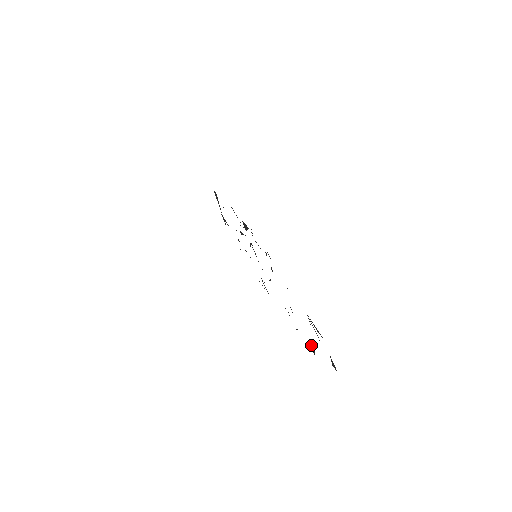
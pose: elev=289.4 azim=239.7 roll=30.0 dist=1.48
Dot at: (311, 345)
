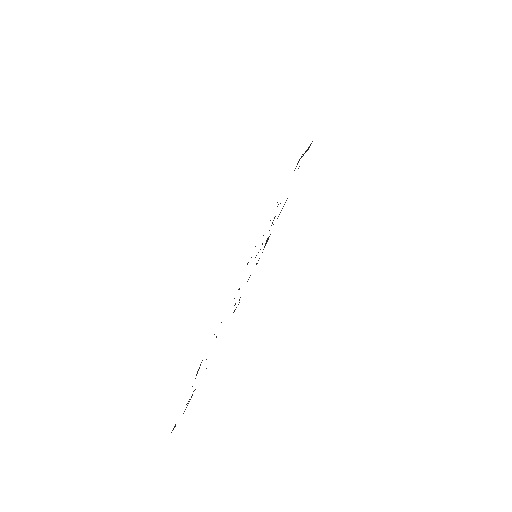
Dot at: occluded
